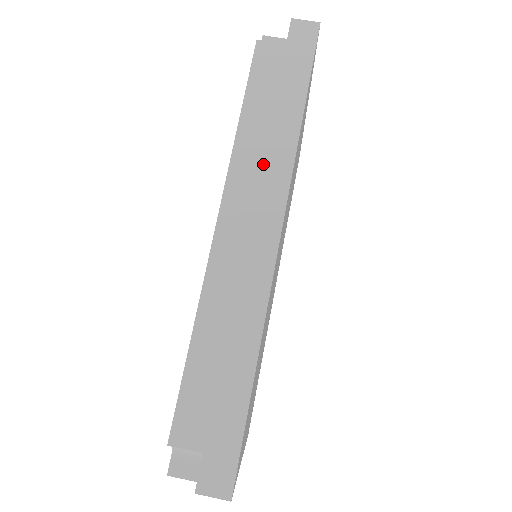
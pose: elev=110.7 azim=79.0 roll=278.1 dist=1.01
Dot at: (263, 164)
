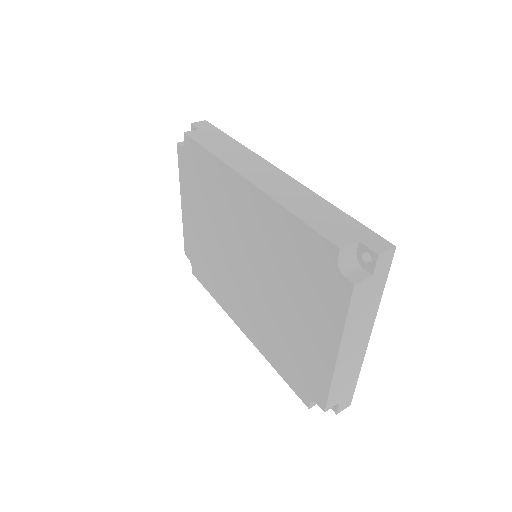
Dot at: (241, 157)
